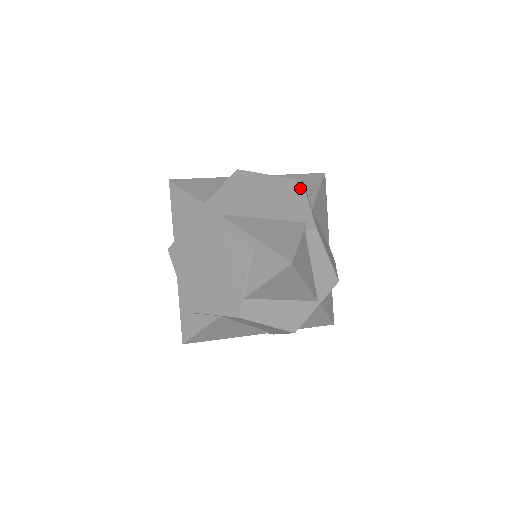
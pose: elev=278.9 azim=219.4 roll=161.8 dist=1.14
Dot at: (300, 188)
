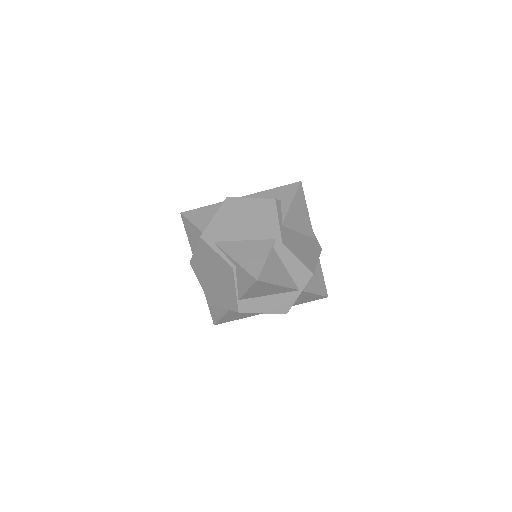
Dot at: (273, 207)
